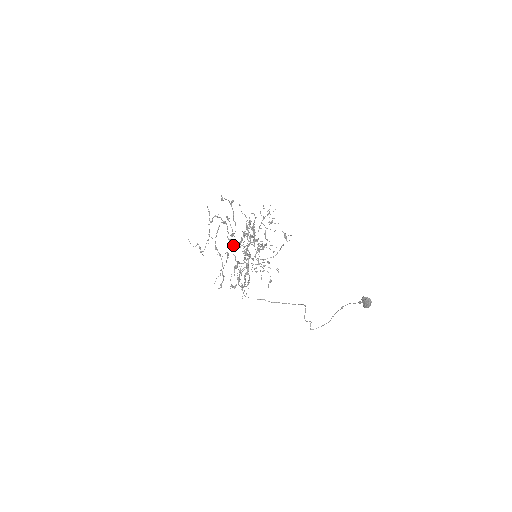
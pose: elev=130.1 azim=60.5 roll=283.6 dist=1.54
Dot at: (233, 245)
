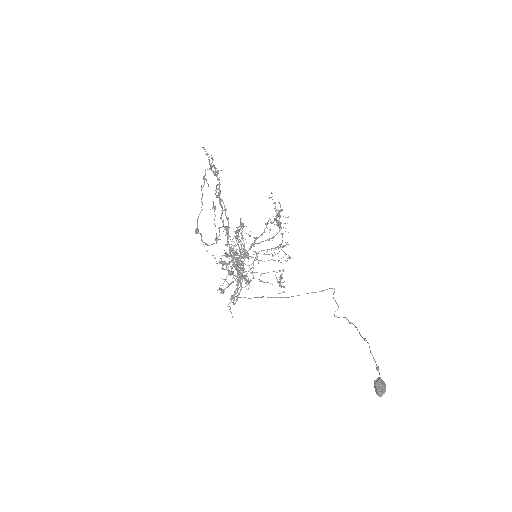
Dot at: (228, 231)
